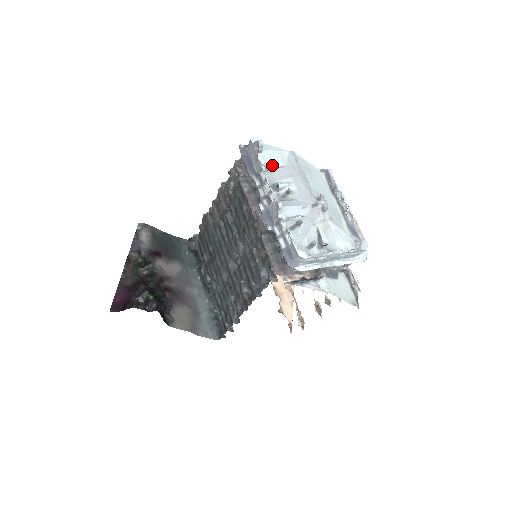
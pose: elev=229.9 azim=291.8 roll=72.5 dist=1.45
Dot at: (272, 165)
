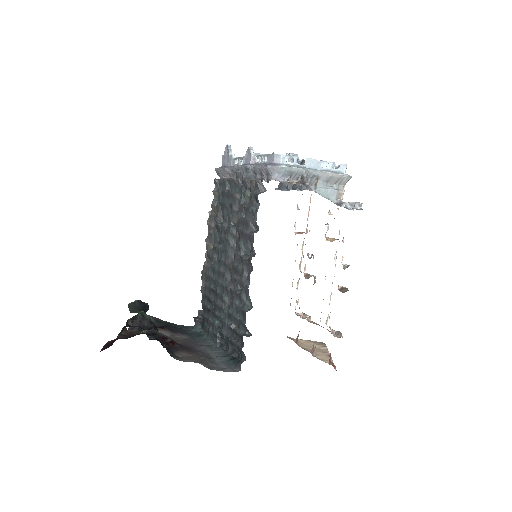
Dot at: occluded
